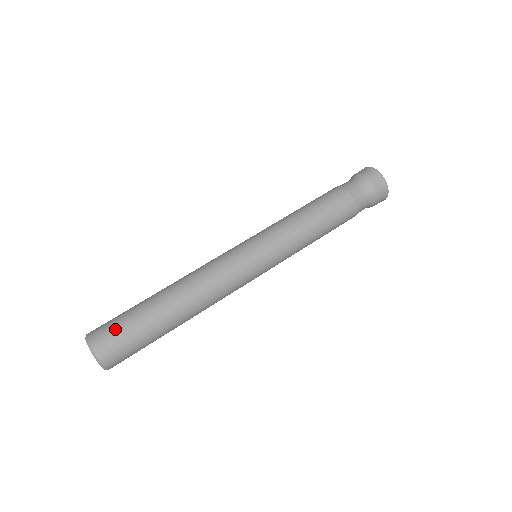
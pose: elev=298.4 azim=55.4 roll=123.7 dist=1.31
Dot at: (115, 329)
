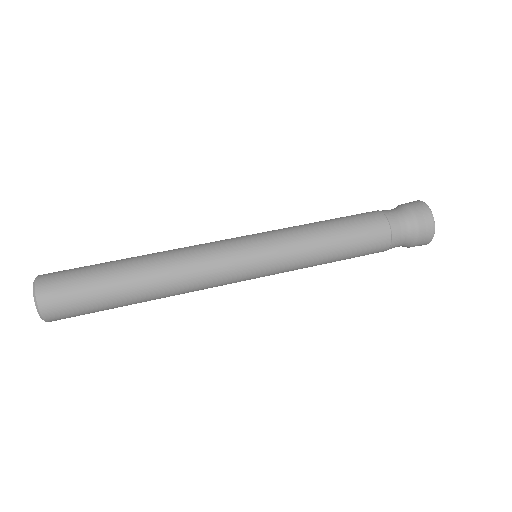
Dot at: (69, 288)
